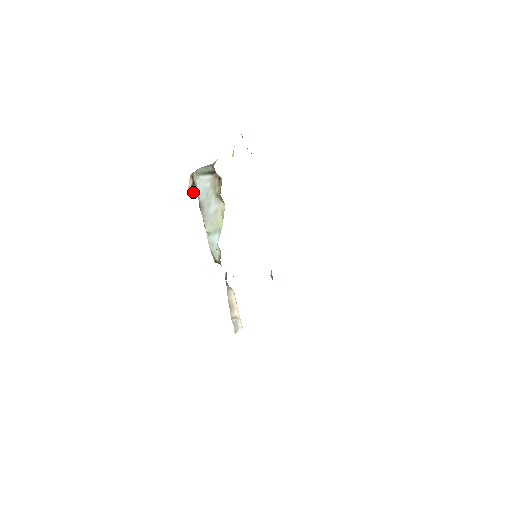
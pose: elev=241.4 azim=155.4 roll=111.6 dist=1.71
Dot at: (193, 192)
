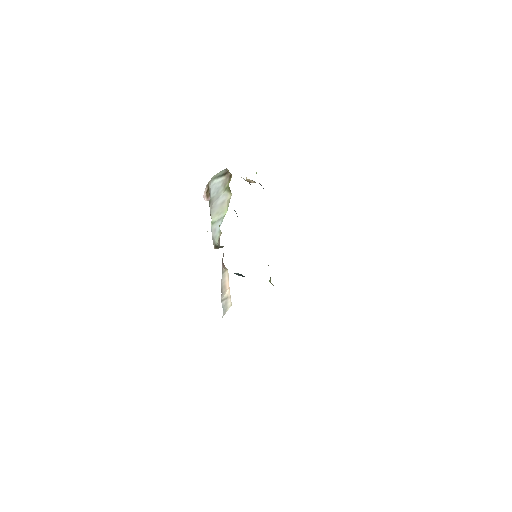
Dot at: (206, 199)
